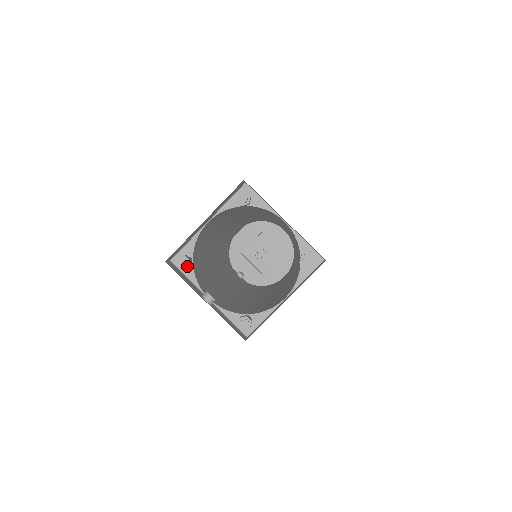
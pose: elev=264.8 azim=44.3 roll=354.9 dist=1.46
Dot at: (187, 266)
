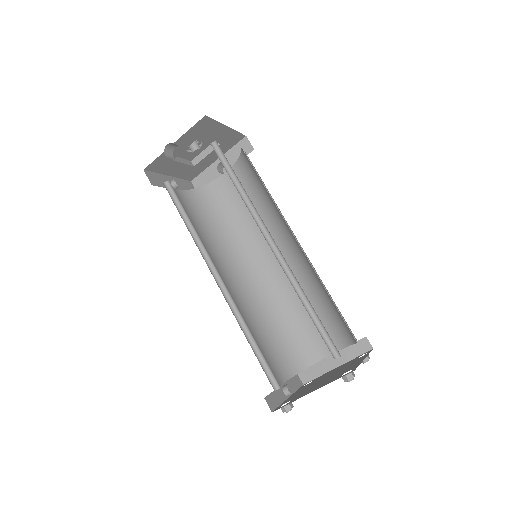
Dot at: occluded
